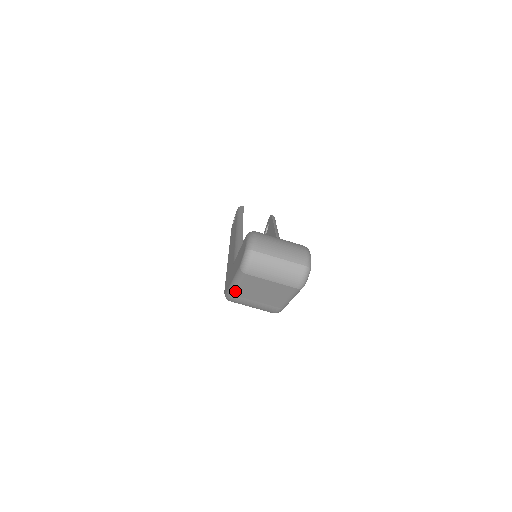
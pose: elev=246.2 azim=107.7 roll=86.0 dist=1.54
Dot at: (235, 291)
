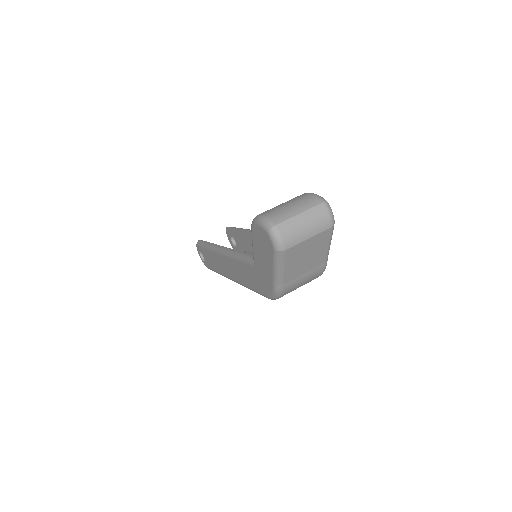
Dot at: (282, 280)
